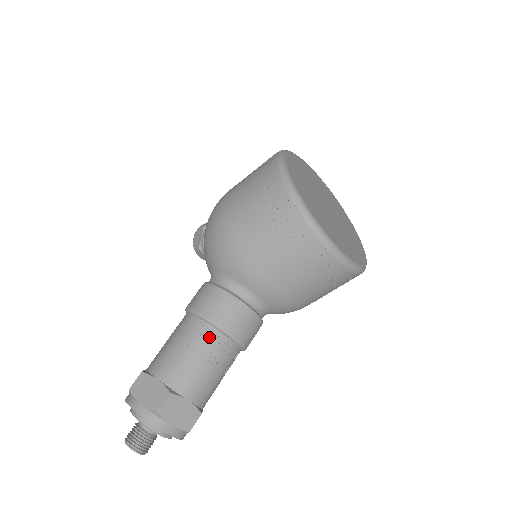
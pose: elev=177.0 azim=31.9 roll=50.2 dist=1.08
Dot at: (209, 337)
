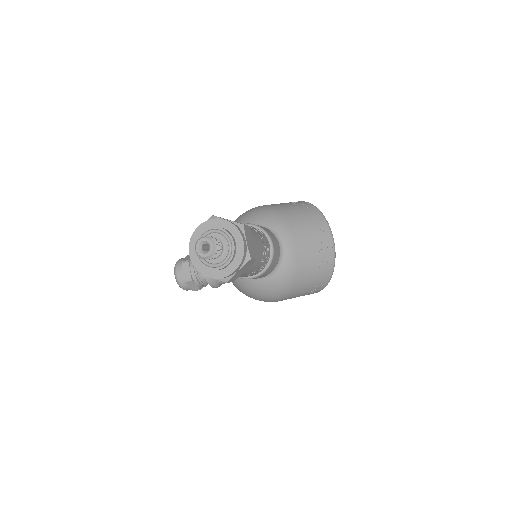
Dot at: (261, 233)
